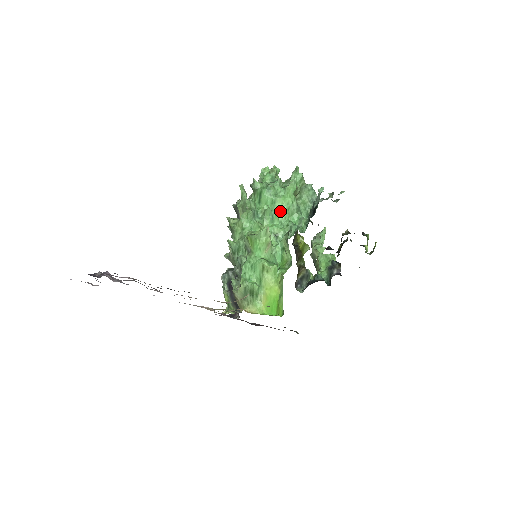
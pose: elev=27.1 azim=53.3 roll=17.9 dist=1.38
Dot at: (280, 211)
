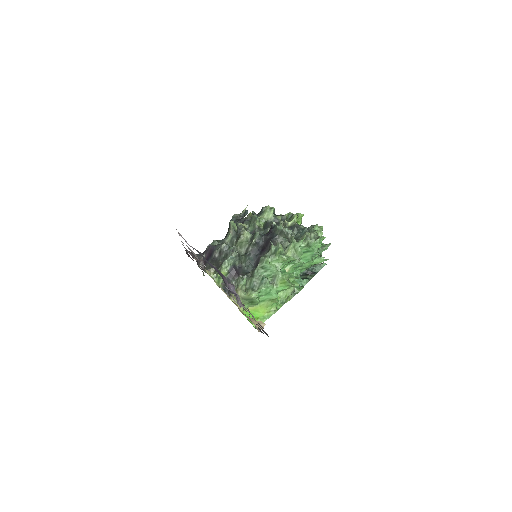
Dot at: (304, 266)
